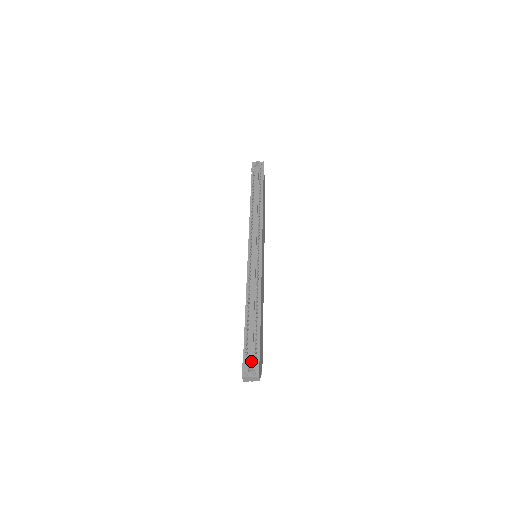
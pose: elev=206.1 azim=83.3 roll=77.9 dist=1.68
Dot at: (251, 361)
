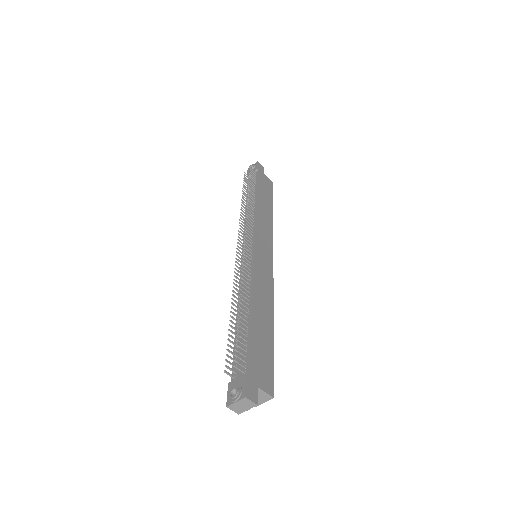
Dot at: (237, 380)
